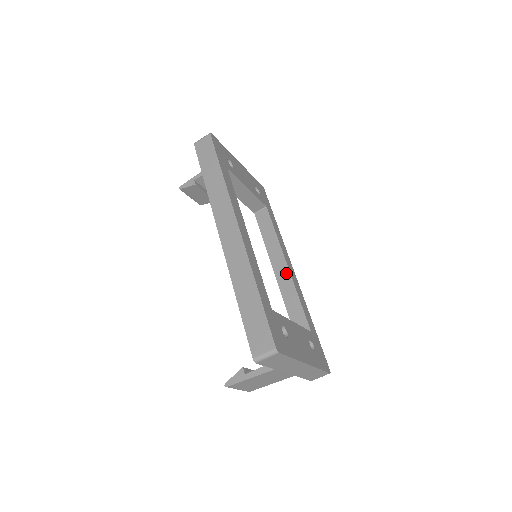
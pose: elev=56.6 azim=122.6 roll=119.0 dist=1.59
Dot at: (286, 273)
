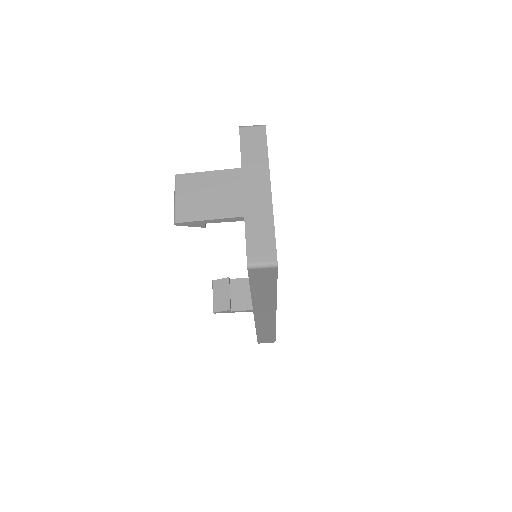
Dot at: occluded
